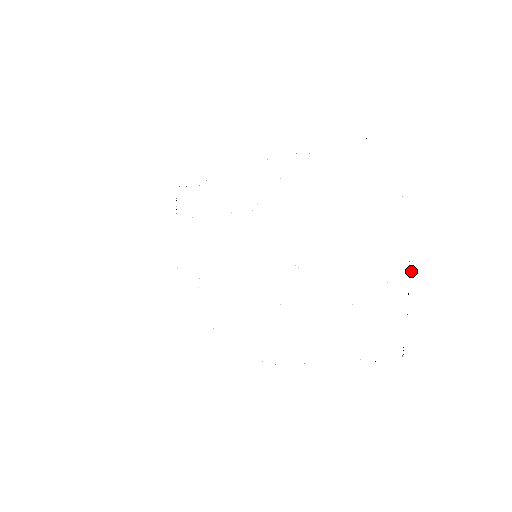
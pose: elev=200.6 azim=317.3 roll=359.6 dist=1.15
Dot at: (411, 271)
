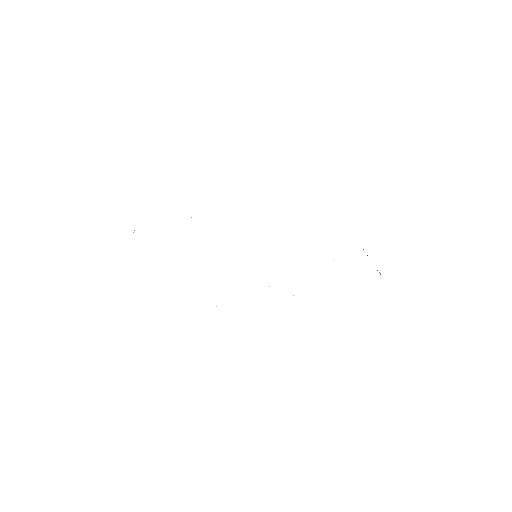
Dot at: occluded
